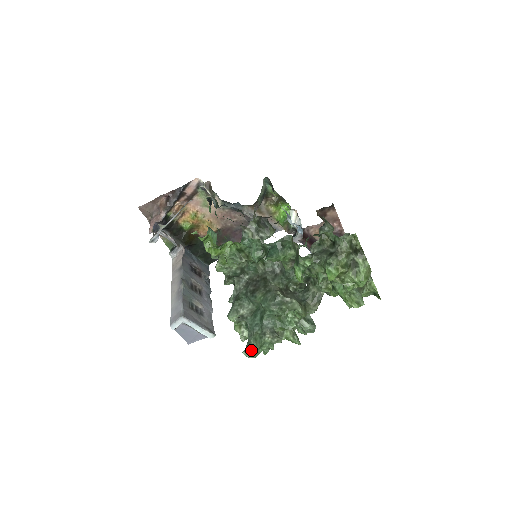
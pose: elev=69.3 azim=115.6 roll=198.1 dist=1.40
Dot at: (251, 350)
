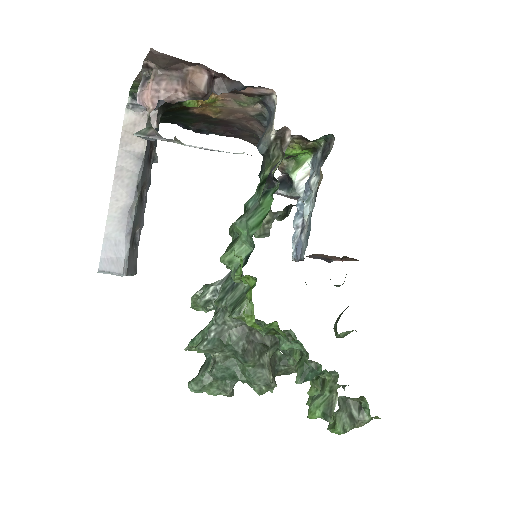
Dot at: (200, 391)
